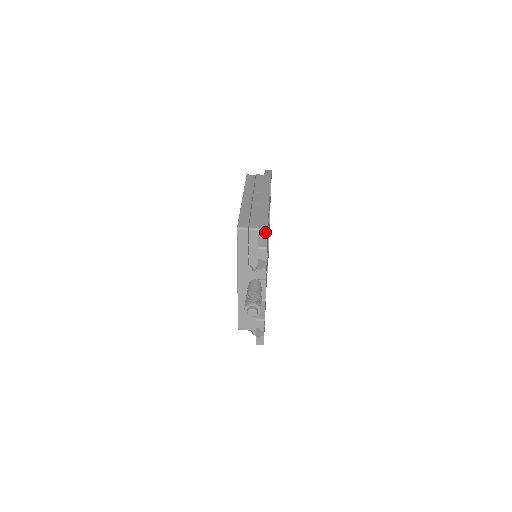
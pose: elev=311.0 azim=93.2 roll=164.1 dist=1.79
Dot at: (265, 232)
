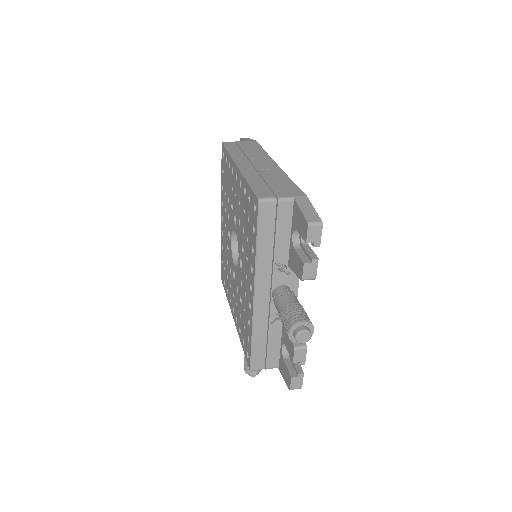
Dot at: (306, 201)
